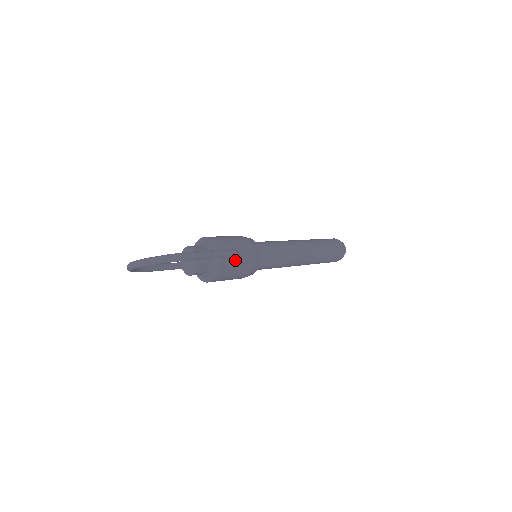
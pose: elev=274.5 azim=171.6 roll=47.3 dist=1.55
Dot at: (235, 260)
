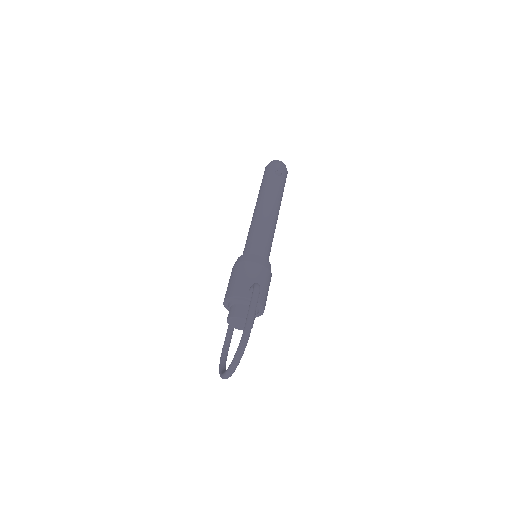
Dot at: occluded
